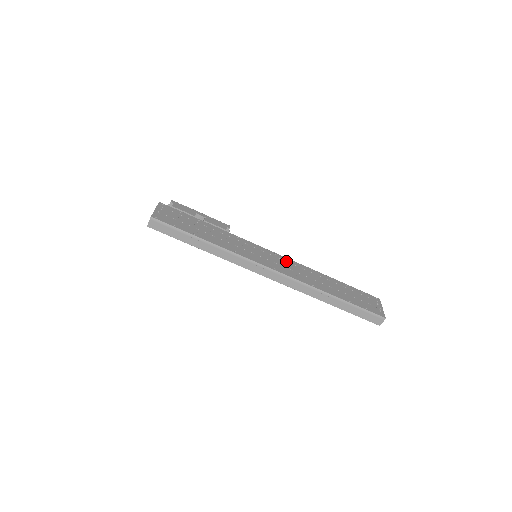
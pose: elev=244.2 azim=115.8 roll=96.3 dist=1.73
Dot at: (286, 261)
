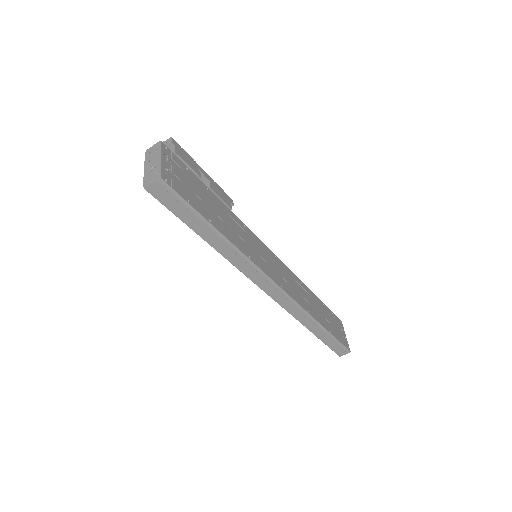
Dot at: (285, 269)
